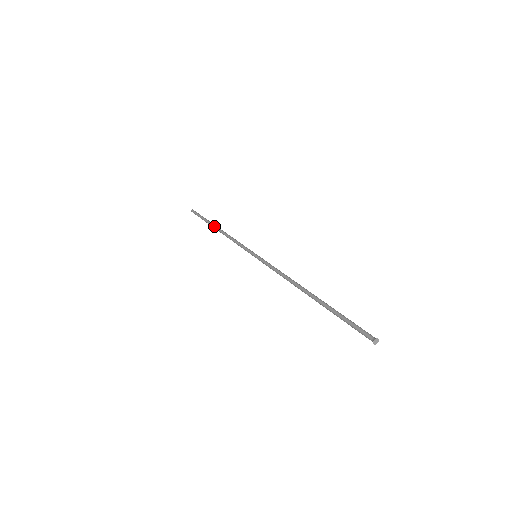
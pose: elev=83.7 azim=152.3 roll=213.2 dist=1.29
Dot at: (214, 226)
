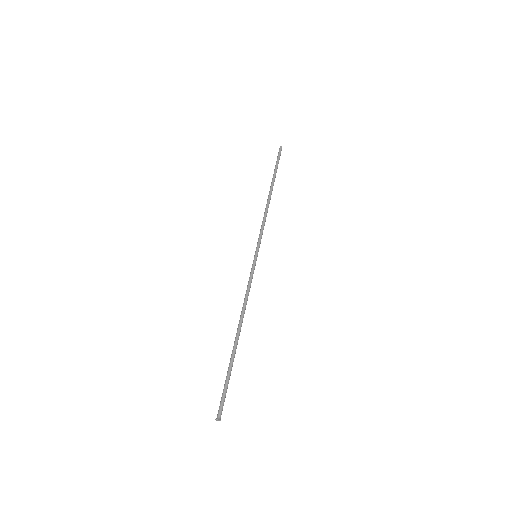
Dot at: (271, 187)
